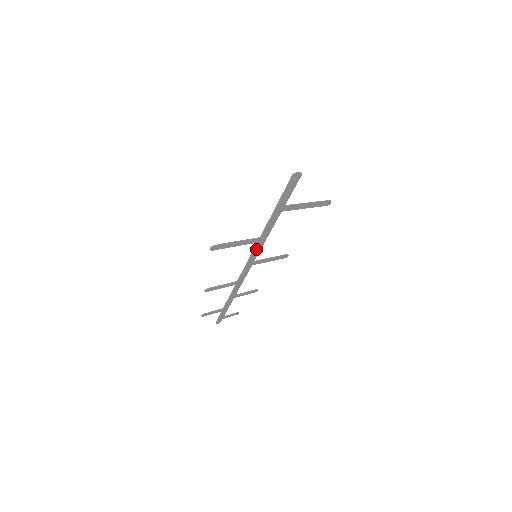
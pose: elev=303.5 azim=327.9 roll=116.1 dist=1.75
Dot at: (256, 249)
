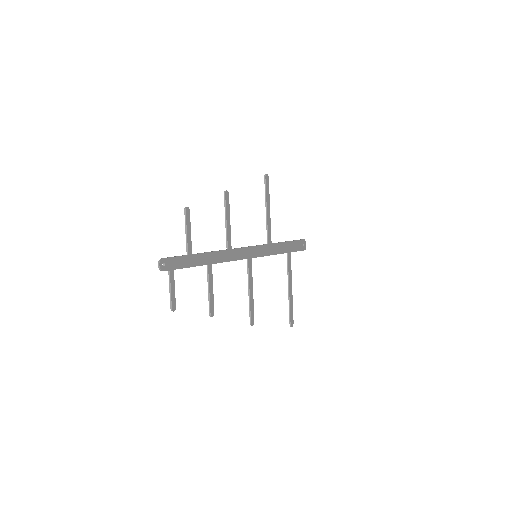
Dot at: (262, 248)
